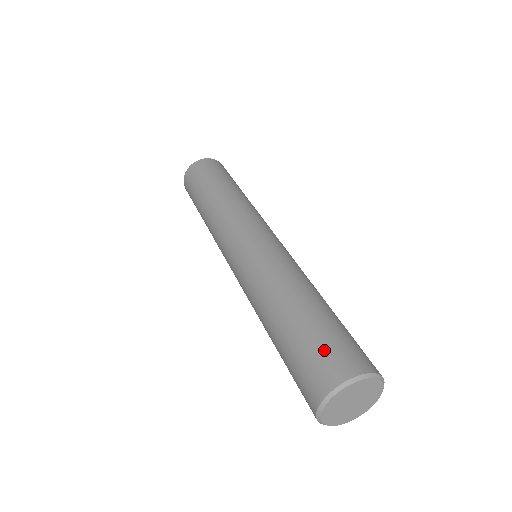
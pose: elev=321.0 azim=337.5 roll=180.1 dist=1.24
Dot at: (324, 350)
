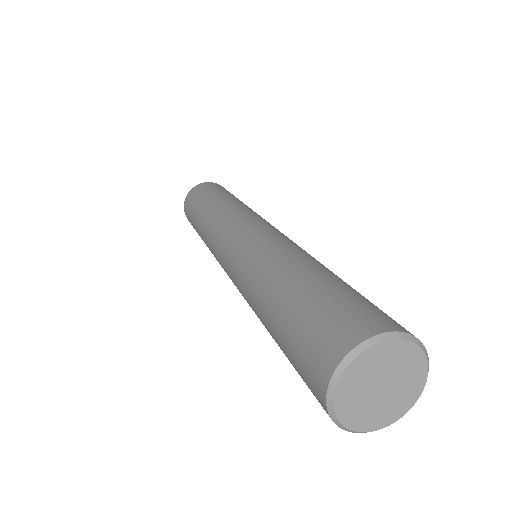
Dot at: occluded
